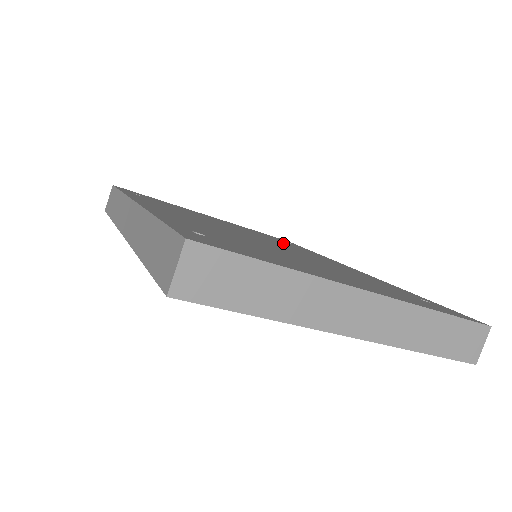
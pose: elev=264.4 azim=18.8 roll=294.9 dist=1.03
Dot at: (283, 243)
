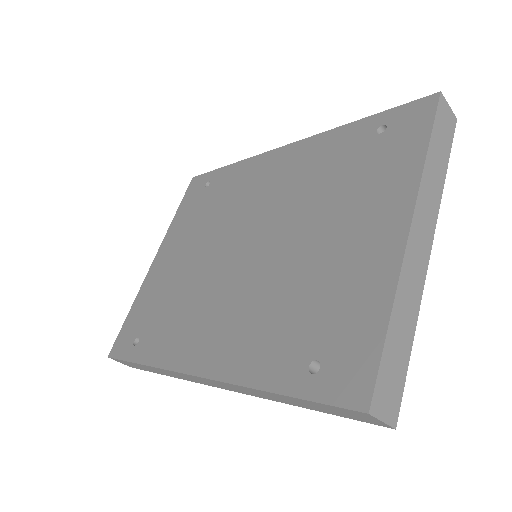
Dot at: (222, 204)
